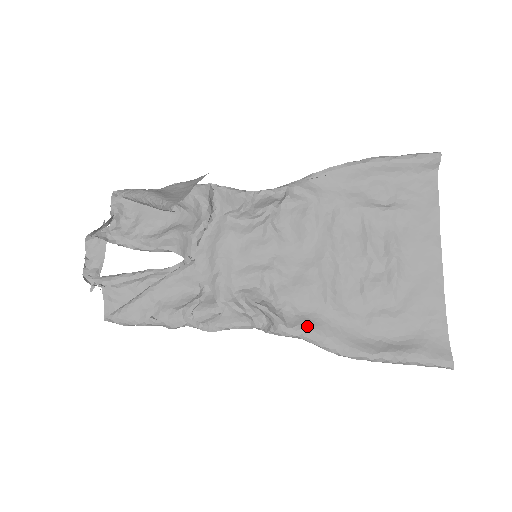
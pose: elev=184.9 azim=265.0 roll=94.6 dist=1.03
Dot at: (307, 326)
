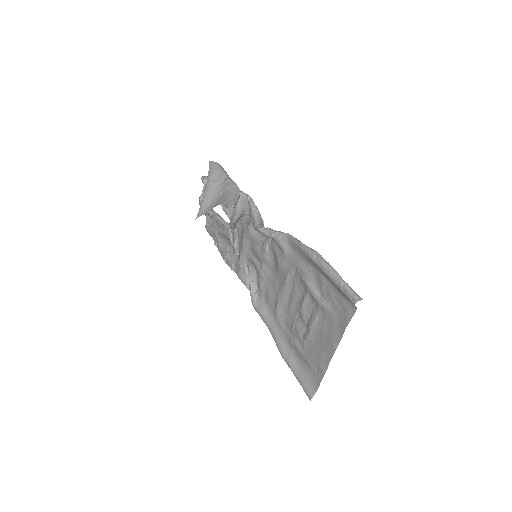
Dot at: (262, 313)
